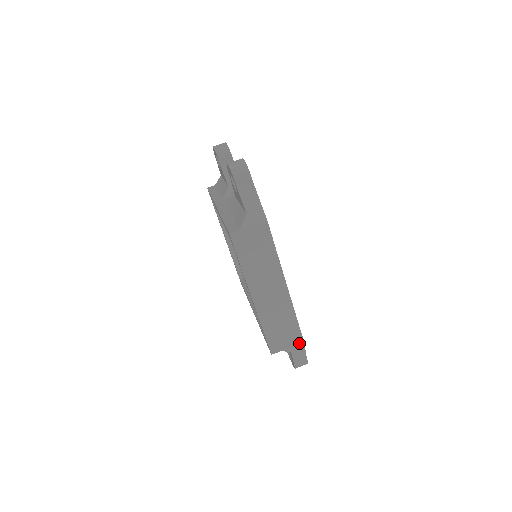
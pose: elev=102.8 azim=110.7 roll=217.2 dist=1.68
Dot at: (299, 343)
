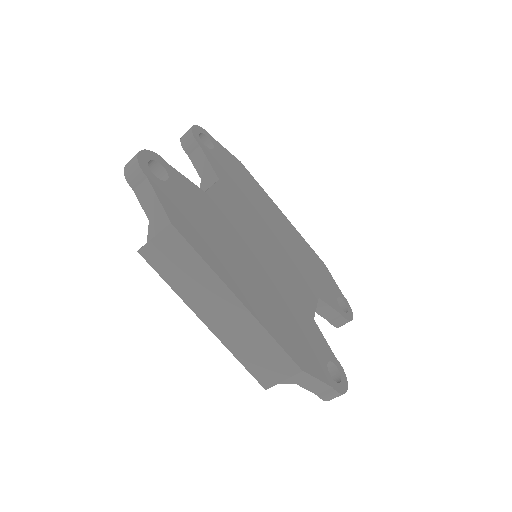
Dot at: (296, 373)
